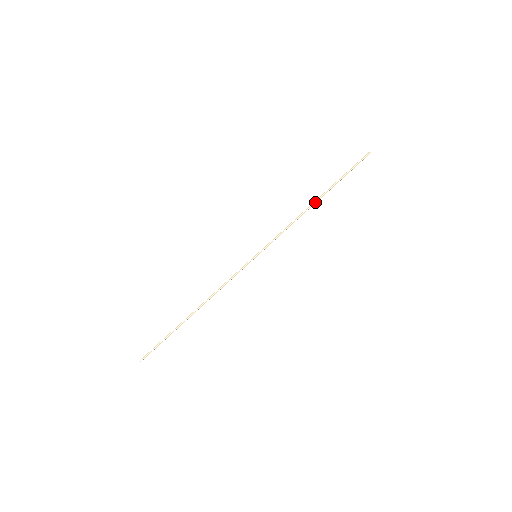
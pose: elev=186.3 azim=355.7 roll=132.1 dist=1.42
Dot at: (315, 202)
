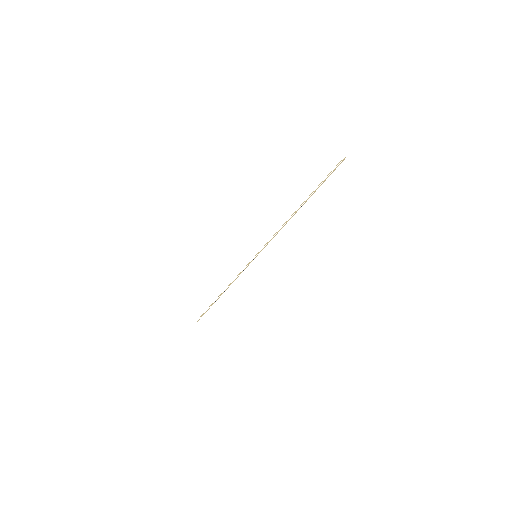
Dot at: (297, 210)
